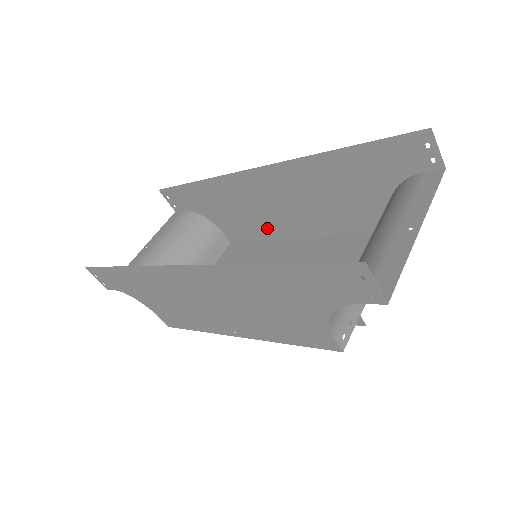
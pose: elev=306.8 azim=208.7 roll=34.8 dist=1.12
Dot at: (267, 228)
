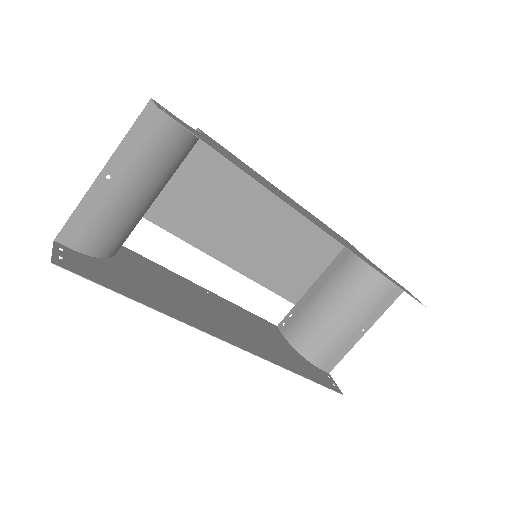
Dot at: occluded
